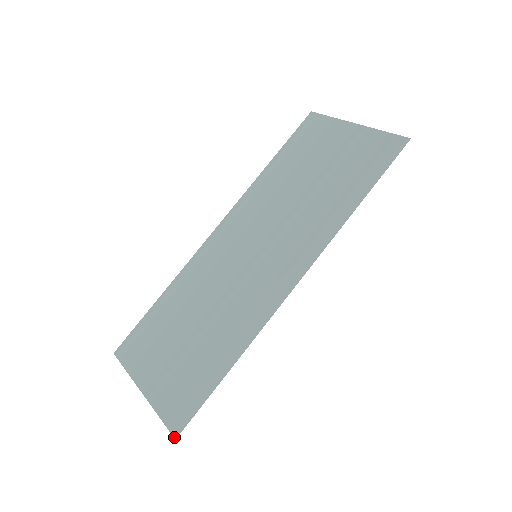
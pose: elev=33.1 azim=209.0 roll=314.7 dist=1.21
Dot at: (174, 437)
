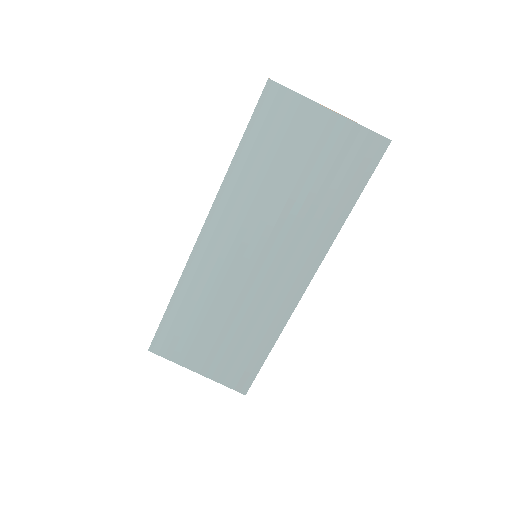
Dot at: (244, 394)
